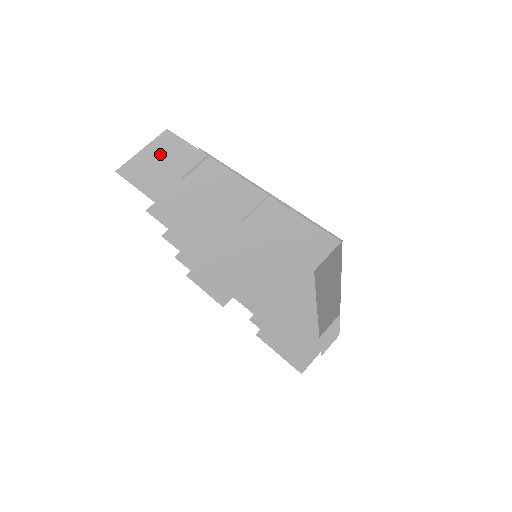
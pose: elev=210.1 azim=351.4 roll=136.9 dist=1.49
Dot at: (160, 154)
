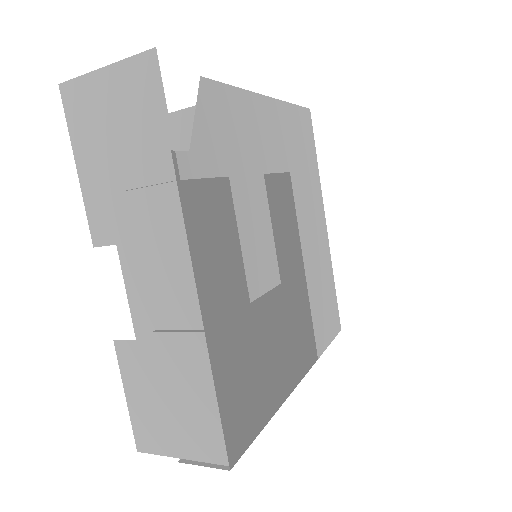
Dot at: (122, 105)
